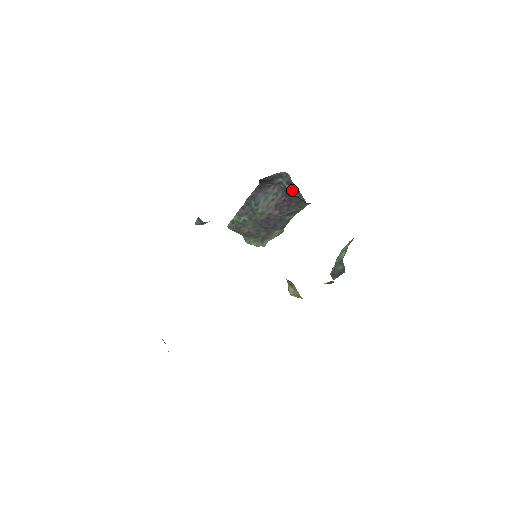
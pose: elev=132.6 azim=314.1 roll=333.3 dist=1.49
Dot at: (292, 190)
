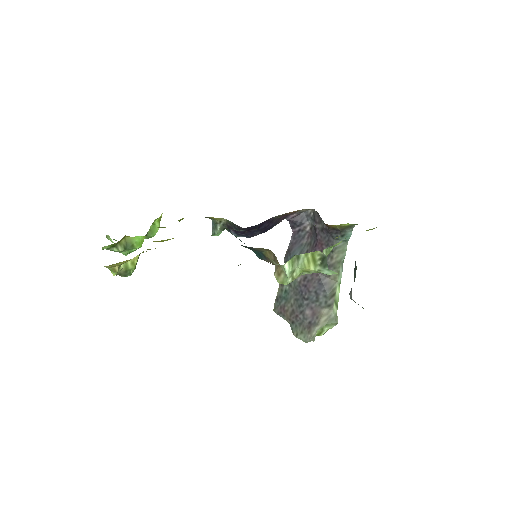
Dot at: (317, 223)
